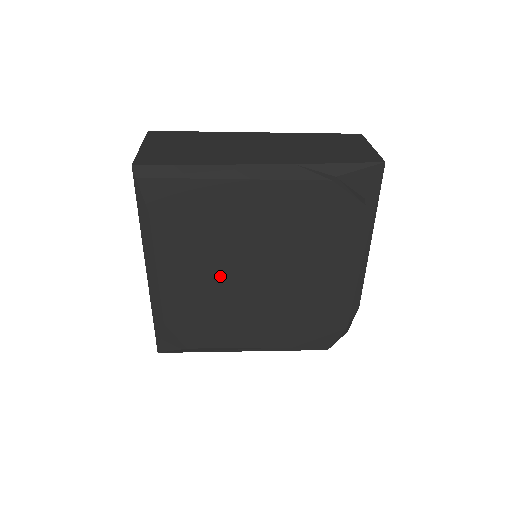
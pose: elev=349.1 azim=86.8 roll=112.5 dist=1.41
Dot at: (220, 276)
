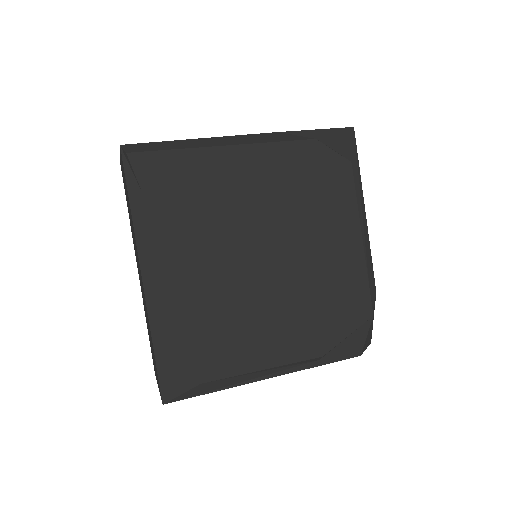
Dot at: (227, 265)
